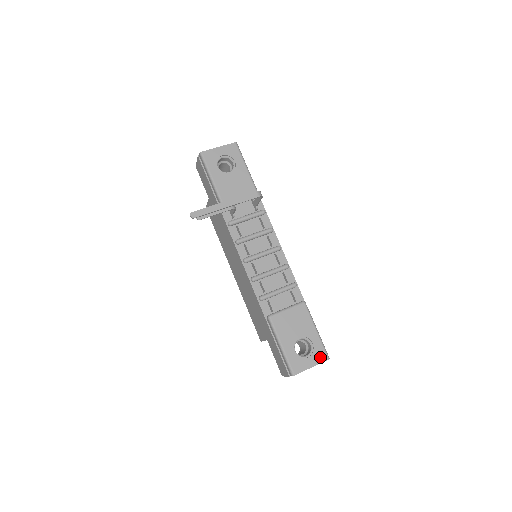
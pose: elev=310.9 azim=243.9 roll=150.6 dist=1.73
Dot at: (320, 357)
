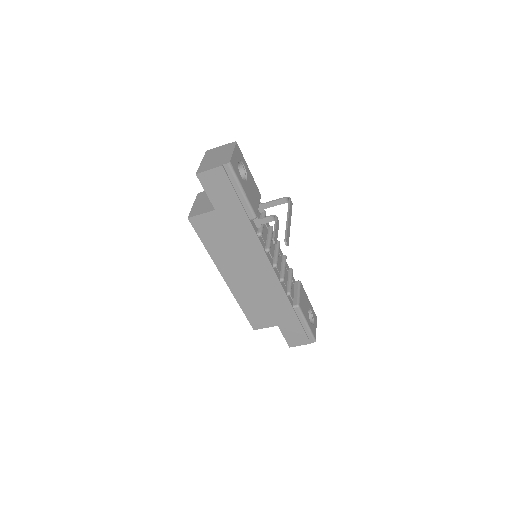
Dot at: (315, 318)
